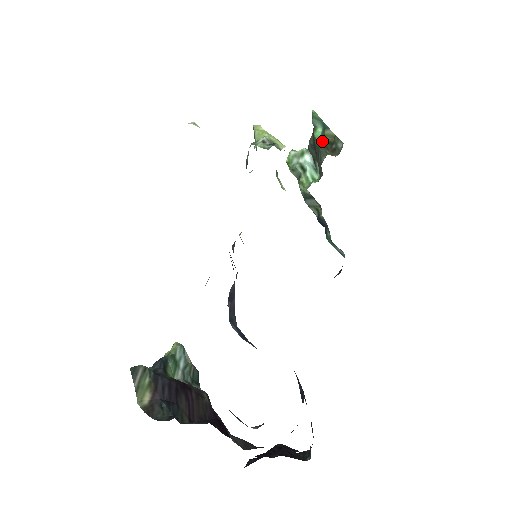
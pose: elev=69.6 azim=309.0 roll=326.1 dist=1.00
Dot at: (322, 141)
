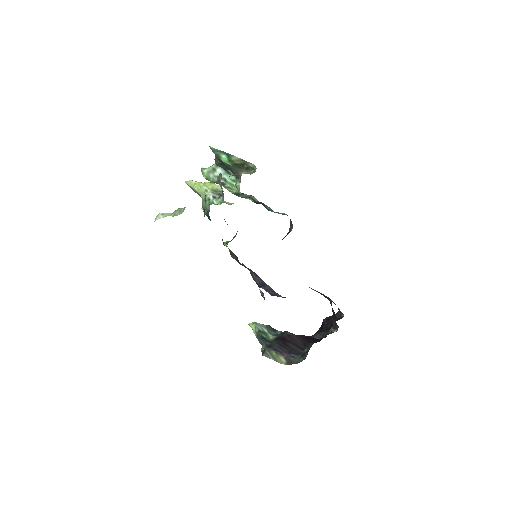
Dot at: (234, 165)
